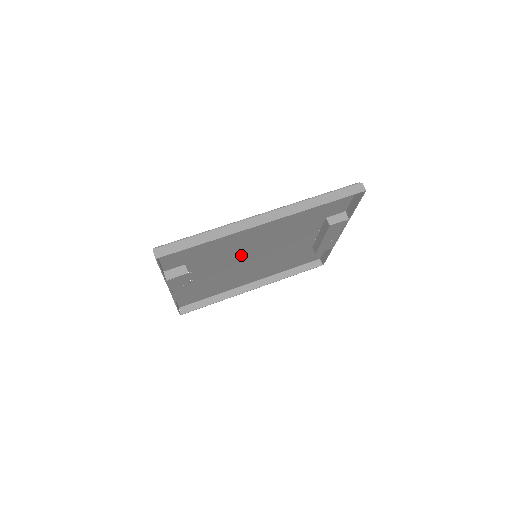
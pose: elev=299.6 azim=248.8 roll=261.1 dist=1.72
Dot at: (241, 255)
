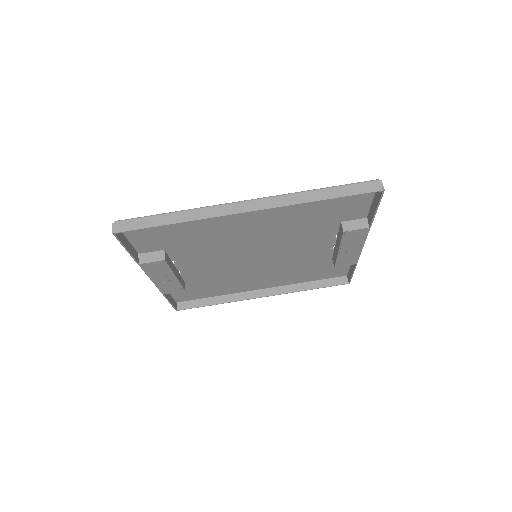
Dot at: (236, 251)
